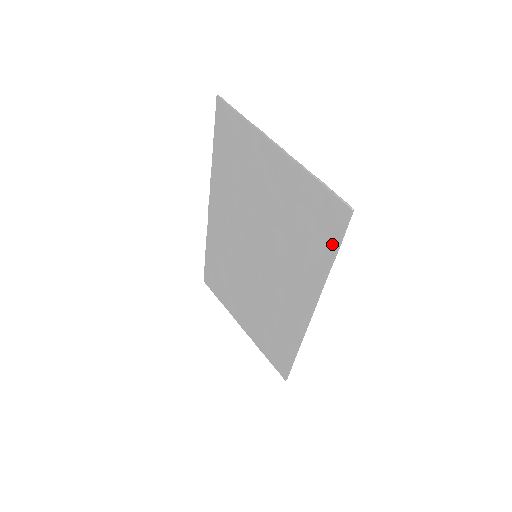
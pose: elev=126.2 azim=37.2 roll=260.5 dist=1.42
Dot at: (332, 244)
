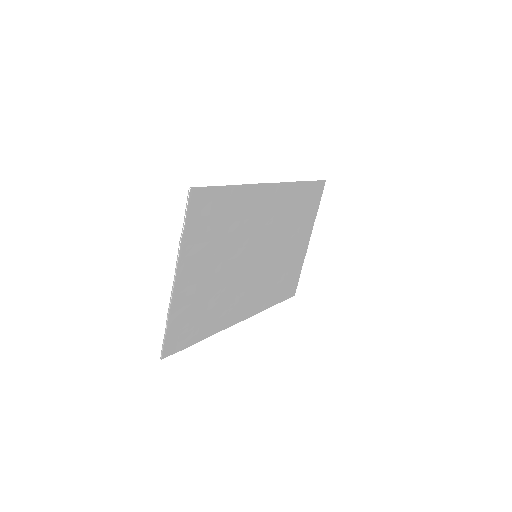
Dot at: (190, 340)
